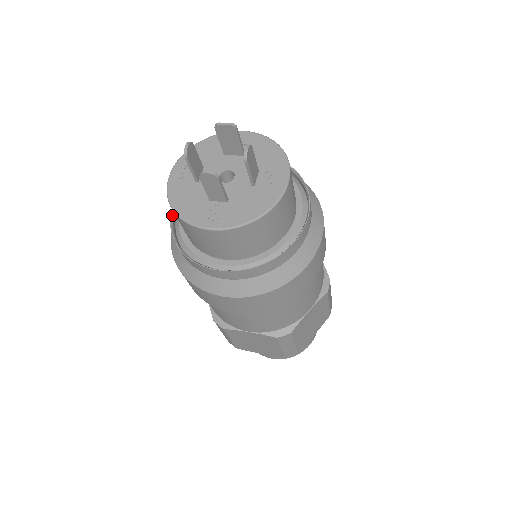
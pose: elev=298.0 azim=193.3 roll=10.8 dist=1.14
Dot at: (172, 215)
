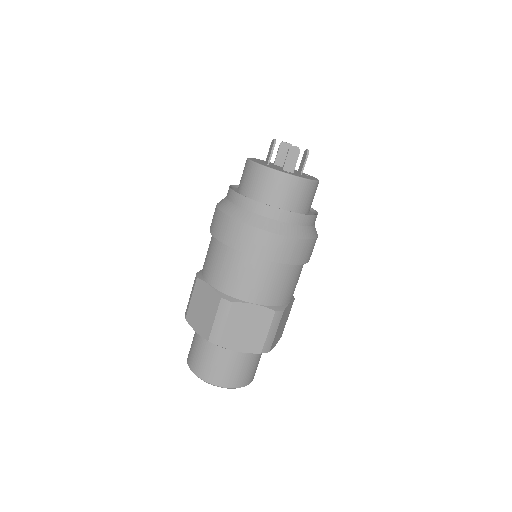
Dot at: (233, 190)
